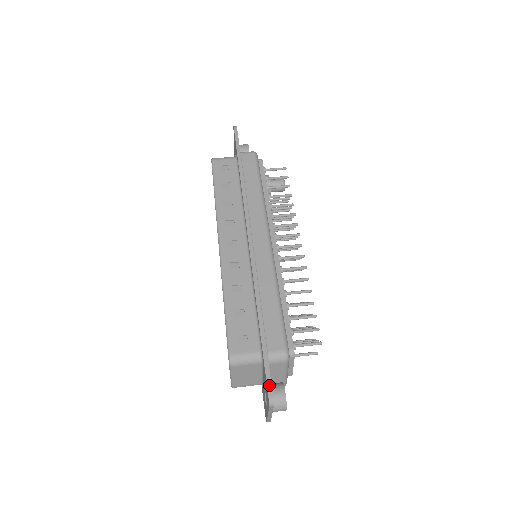
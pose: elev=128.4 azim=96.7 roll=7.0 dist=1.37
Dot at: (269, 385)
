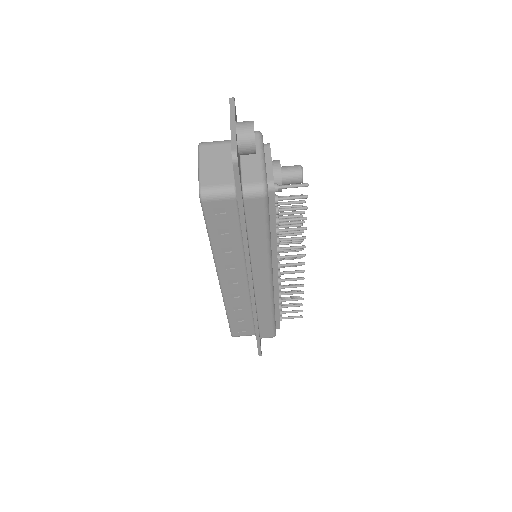
Dot at: (260, 353)
